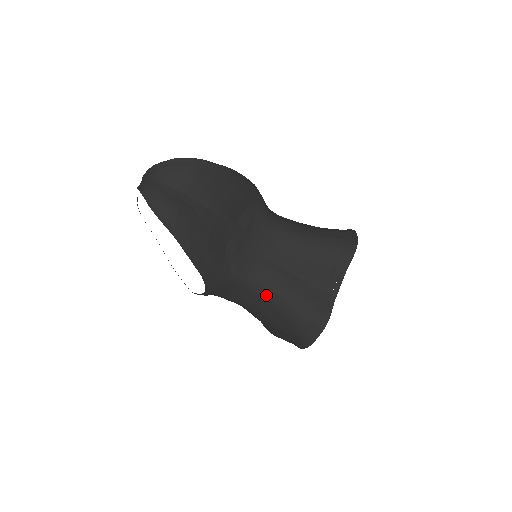
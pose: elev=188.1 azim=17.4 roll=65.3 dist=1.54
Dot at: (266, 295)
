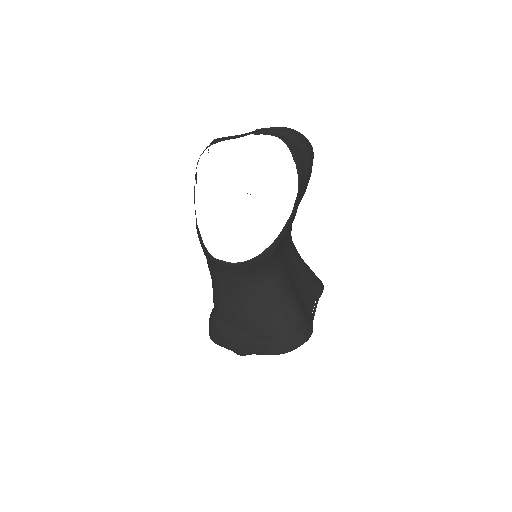
Dot at: (279, 291)
